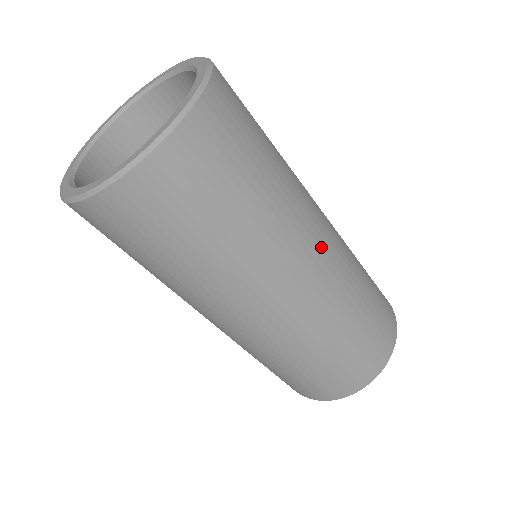
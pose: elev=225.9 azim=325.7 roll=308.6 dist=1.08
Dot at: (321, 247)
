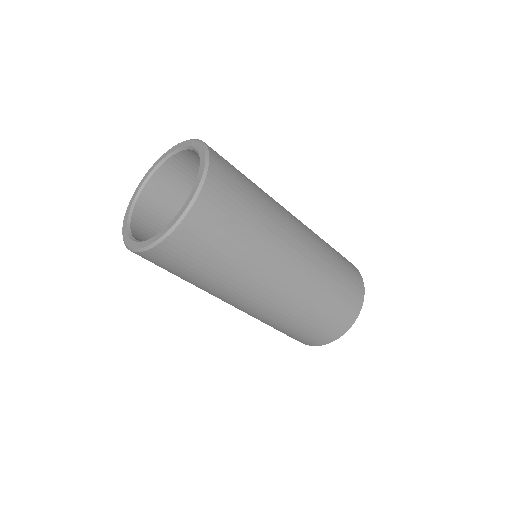
Dot at: (288, 272)
